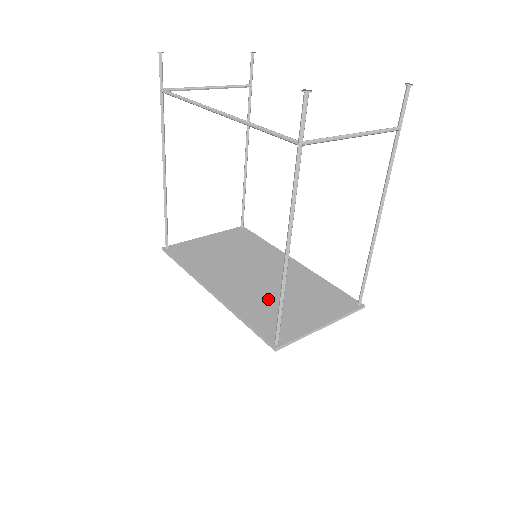
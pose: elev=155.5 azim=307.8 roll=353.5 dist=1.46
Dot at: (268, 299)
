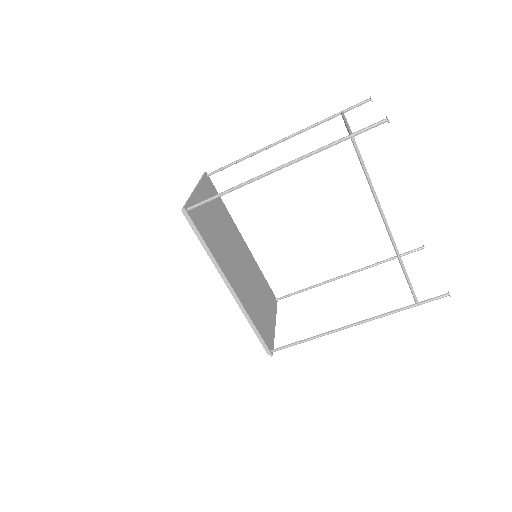
Dot at: (254, 298)
